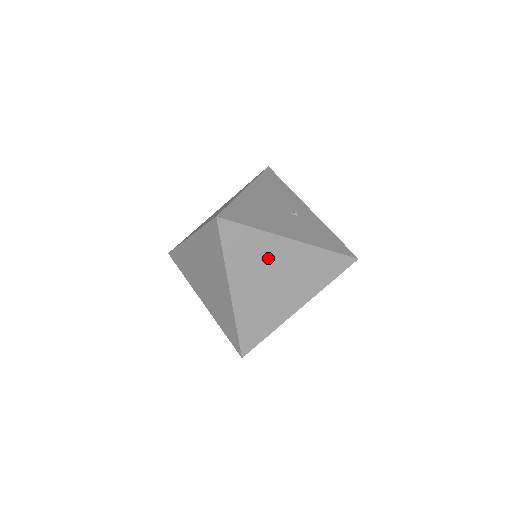
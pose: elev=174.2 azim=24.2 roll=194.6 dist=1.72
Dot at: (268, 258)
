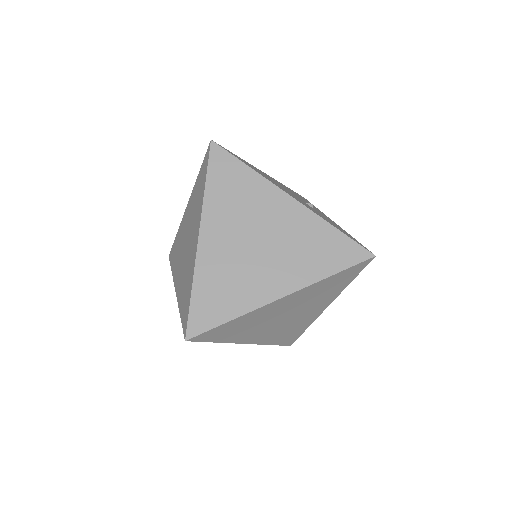
Dot at: (257, 209)
